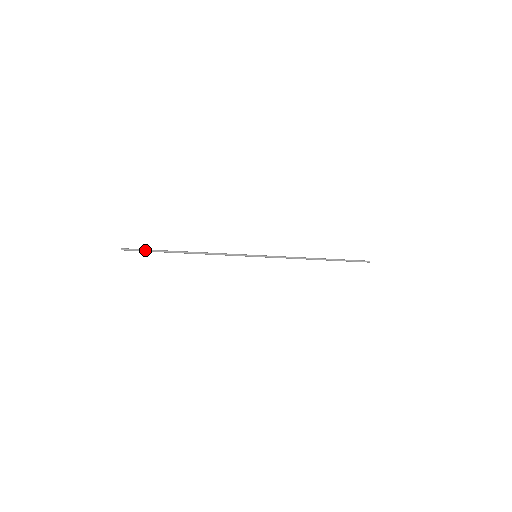
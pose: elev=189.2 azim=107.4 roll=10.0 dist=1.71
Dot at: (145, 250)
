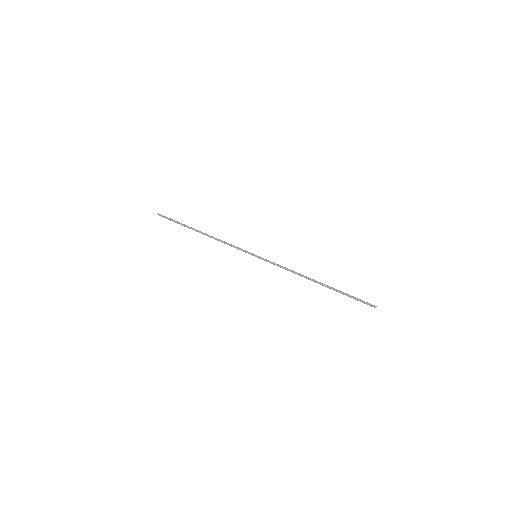
Dot at: occluded
